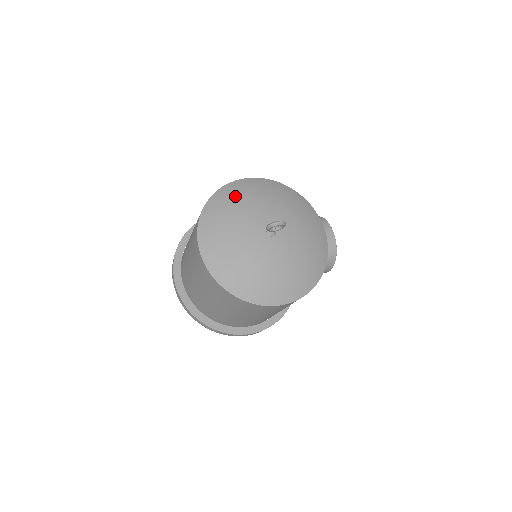
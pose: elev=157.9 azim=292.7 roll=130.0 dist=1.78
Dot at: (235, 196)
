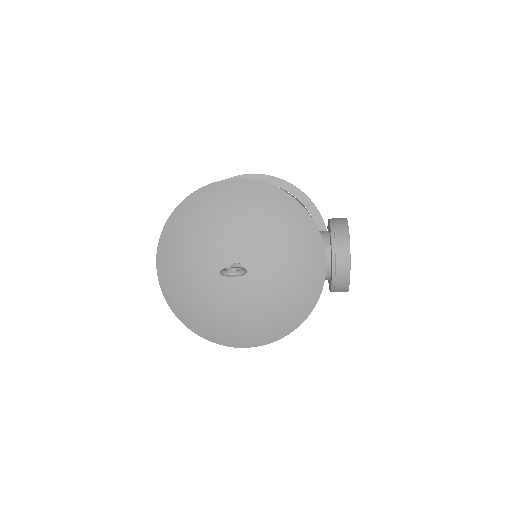
Dot at: (206, 209)
